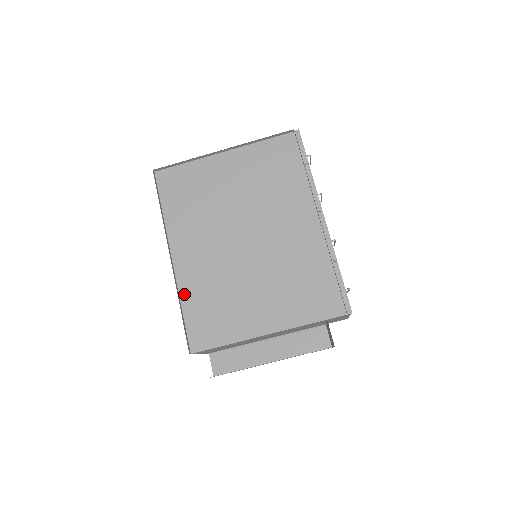
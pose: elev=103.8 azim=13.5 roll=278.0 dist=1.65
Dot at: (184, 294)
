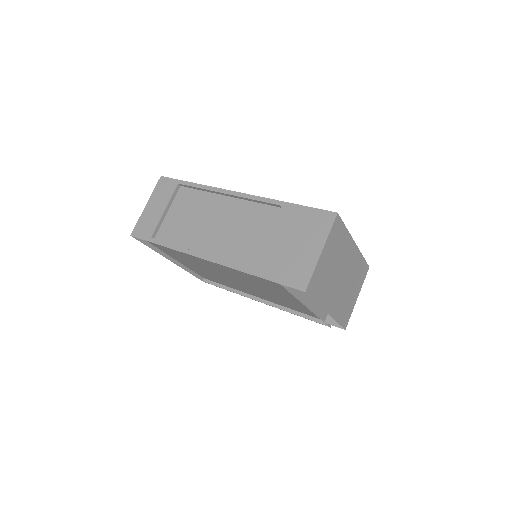
Dot at: (259, 203)
